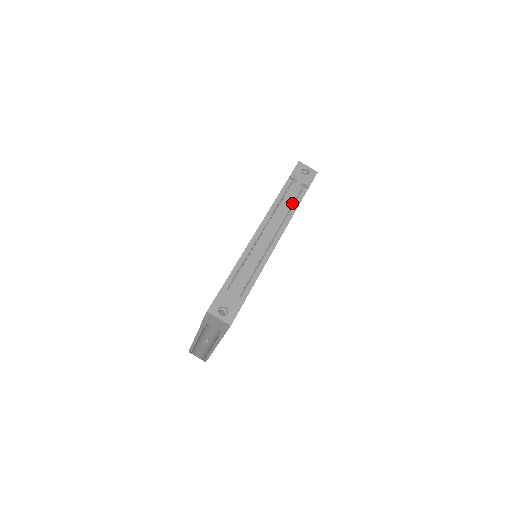
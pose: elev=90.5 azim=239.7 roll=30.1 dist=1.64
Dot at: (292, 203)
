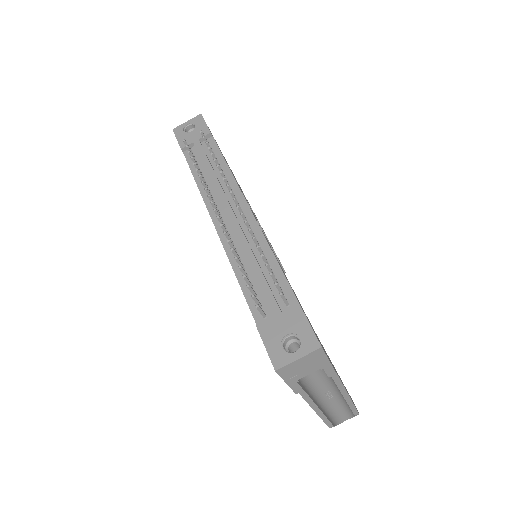
Dot at: (214, 164)
